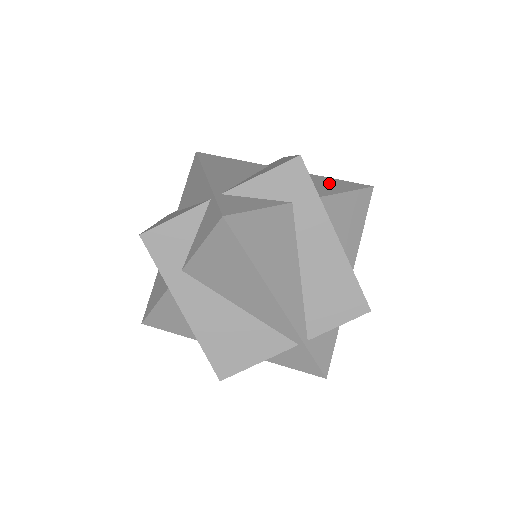
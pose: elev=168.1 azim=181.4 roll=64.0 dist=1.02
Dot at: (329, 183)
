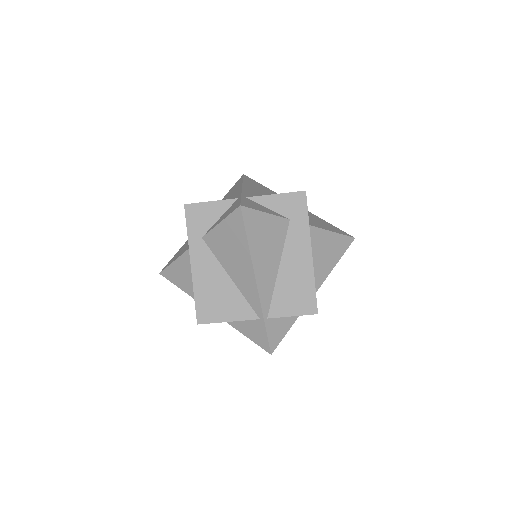
Dot at: (324, 223)
